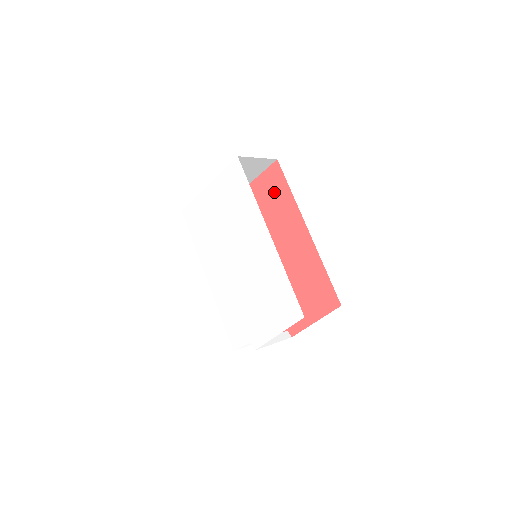
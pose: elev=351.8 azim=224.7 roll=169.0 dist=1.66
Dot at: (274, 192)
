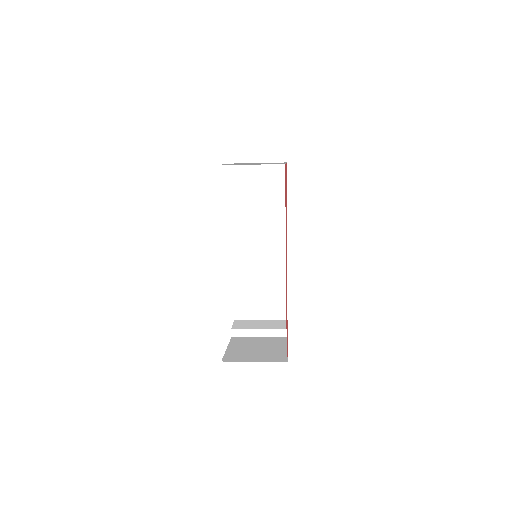
Dot at: (286, 196)
